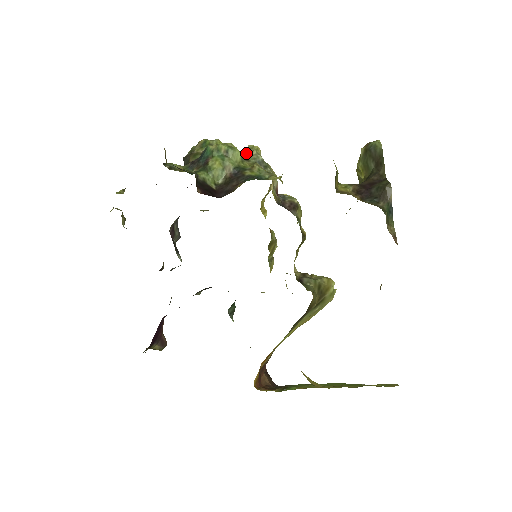
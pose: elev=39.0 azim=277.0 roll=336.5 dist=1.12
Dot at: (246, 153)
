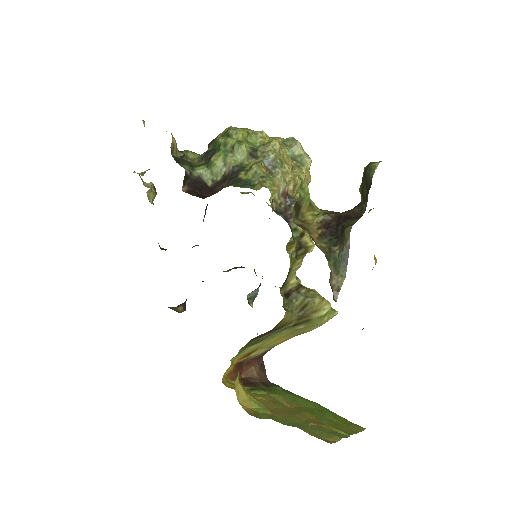
Dot at: (260, 148)
